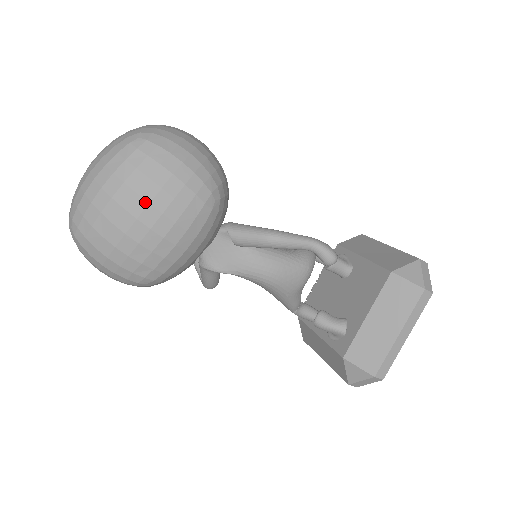
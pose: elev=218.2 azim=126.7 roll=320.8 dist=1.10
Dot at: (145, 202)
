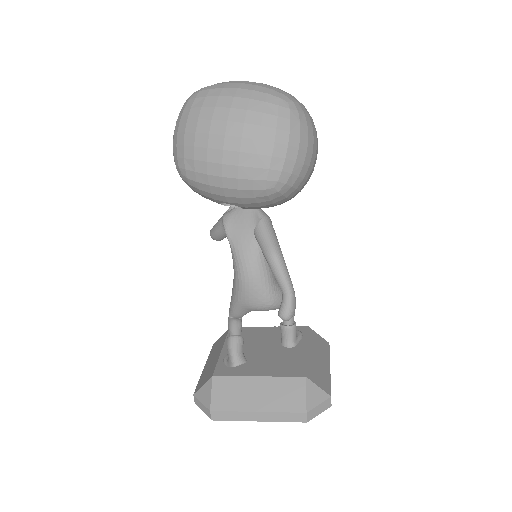
Dot at: (241, 134)
